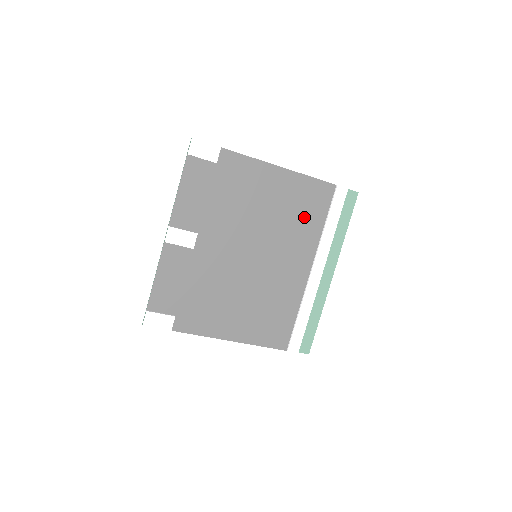
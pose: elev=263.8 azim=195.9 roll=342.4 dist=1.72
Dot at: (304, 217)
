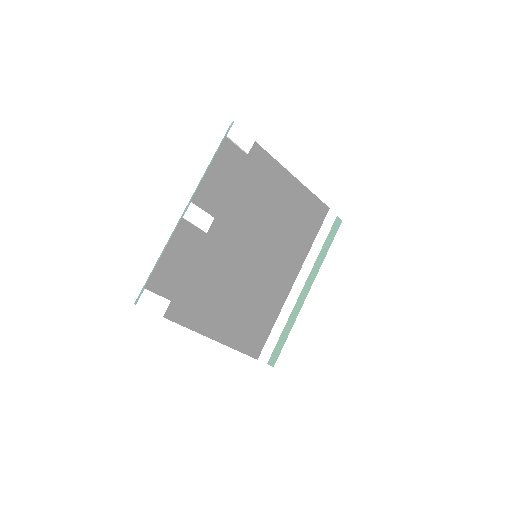
Dot at: (301, 230)
